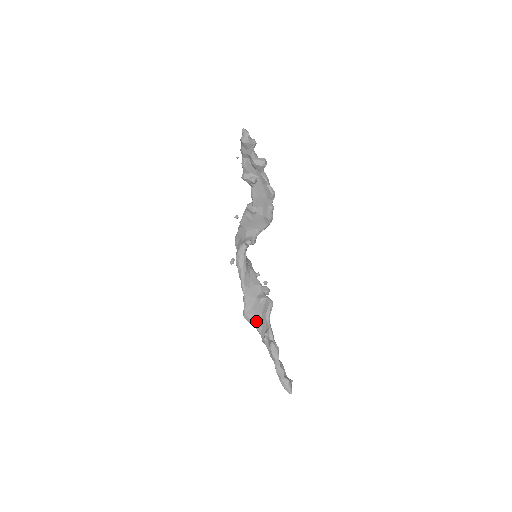
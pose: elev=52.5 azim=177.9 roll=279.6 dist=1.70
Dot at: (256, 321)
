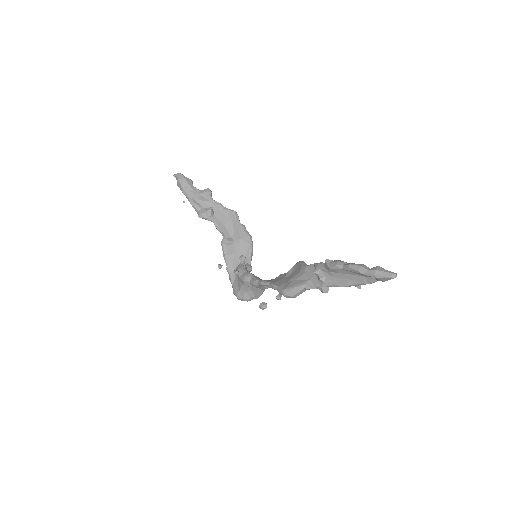
Dot at: (299, 282)
